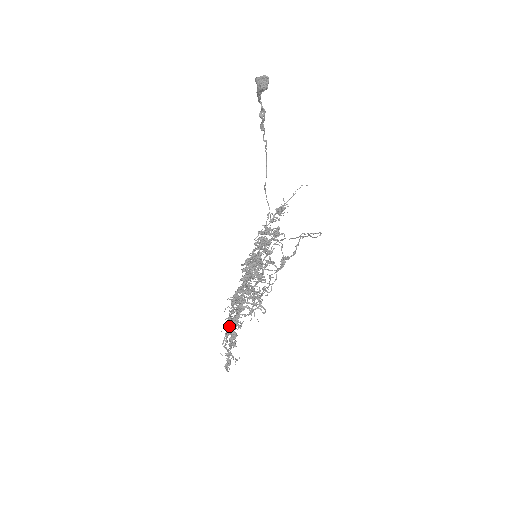
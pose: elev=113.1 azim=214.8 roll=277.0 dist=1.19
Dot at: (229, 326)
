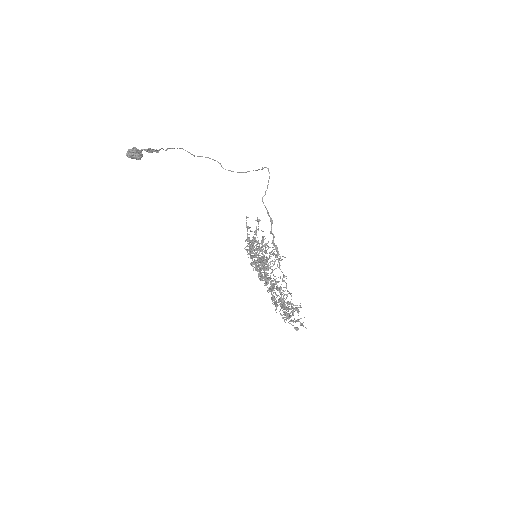
Dot at: occluded
